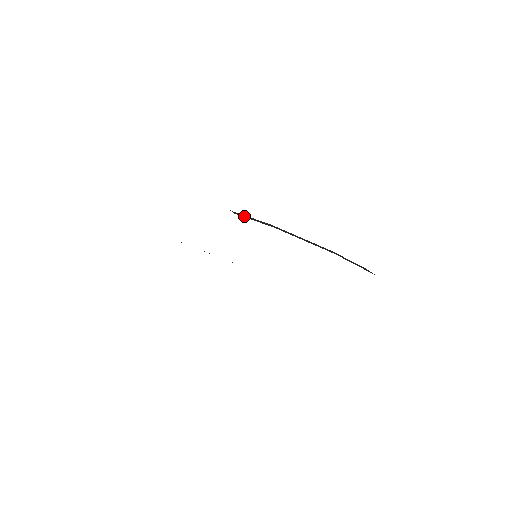
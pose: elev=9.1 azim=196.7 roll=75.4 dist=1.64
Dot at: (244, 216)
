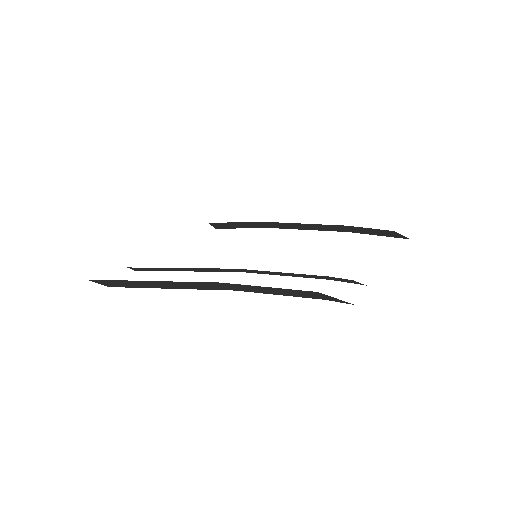
Dot at: (227, 226)
